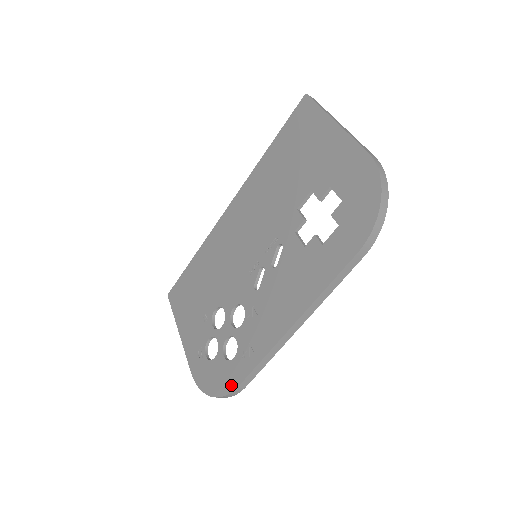
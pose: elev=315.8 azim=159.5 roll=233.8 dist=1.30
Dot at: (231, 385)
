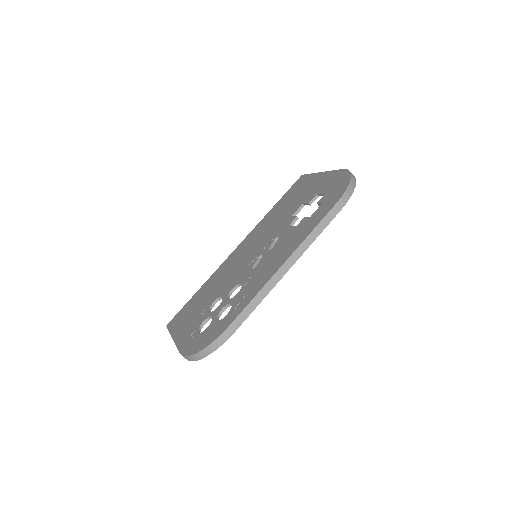
Dot at: (221, 330)
